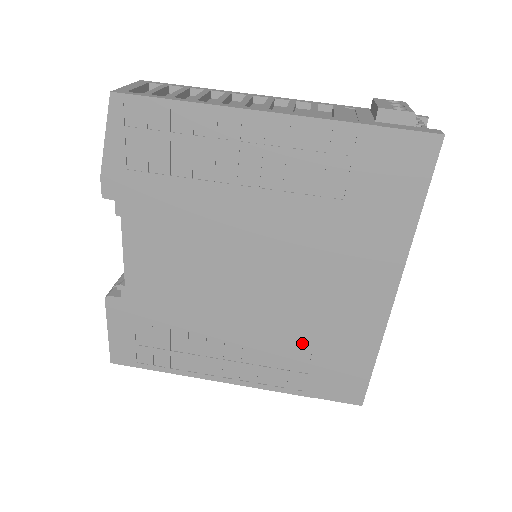
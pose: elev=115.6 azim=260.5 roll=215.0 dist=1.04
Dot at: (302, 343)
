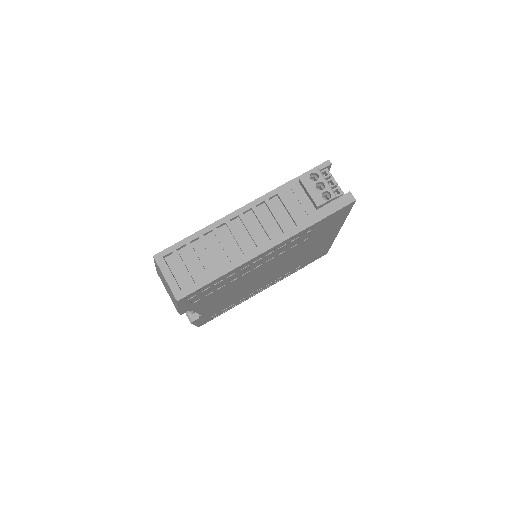
Dot at: (296, 265)
